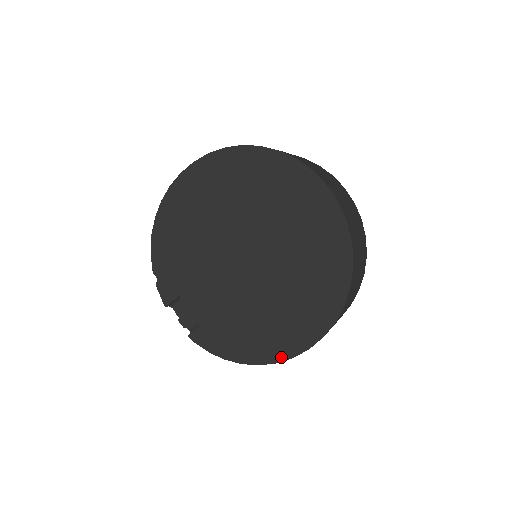
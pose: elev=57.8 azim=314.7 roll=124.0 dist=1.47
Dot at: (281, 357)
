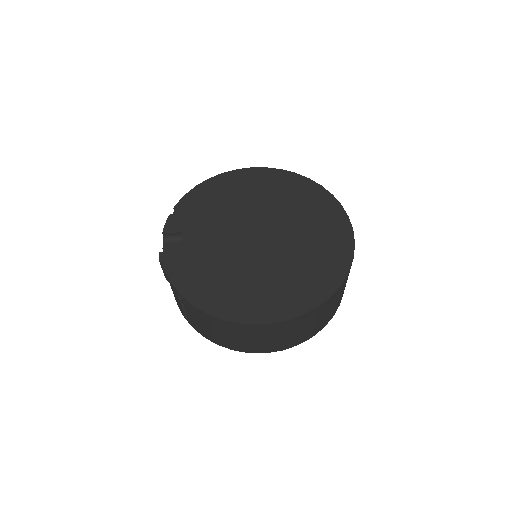
Dot at: (235, 318)
